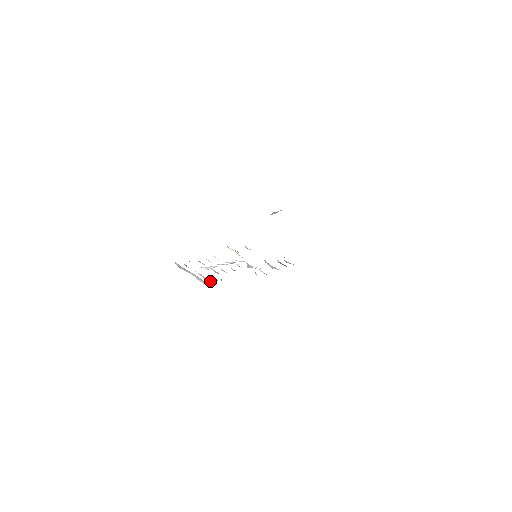
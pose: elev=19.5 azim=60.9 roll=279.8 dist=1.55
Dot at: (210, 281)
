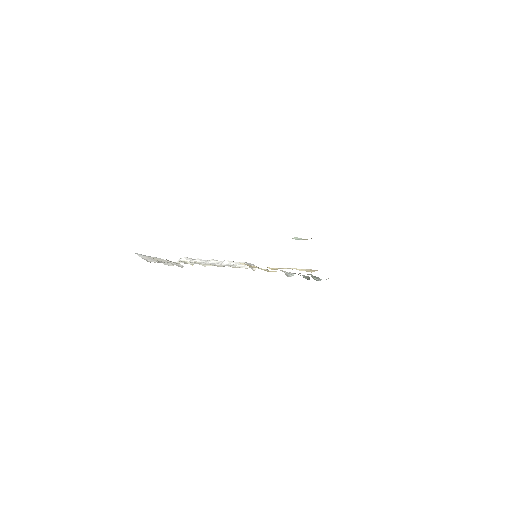
Dot at: (182, 265)
